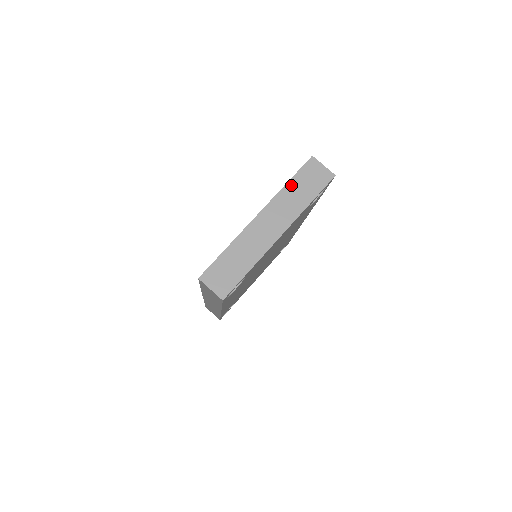
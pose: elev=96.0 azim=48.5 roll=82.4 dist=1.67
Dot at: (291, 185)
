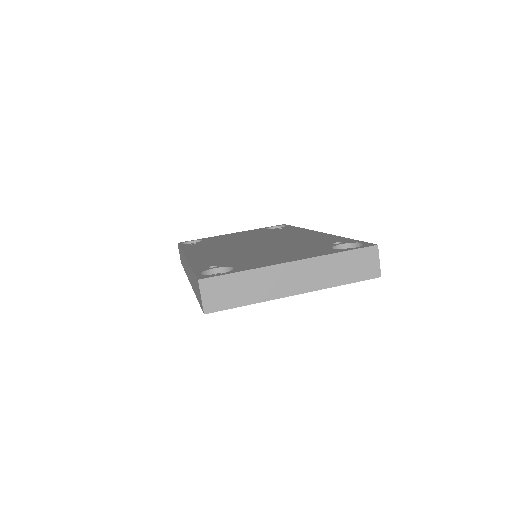
Dot at: (340, 257)
